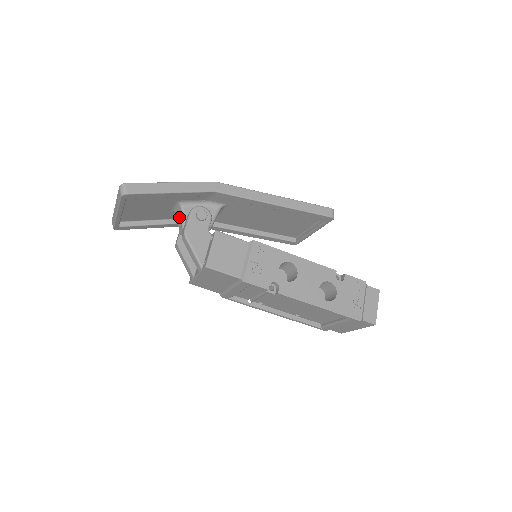
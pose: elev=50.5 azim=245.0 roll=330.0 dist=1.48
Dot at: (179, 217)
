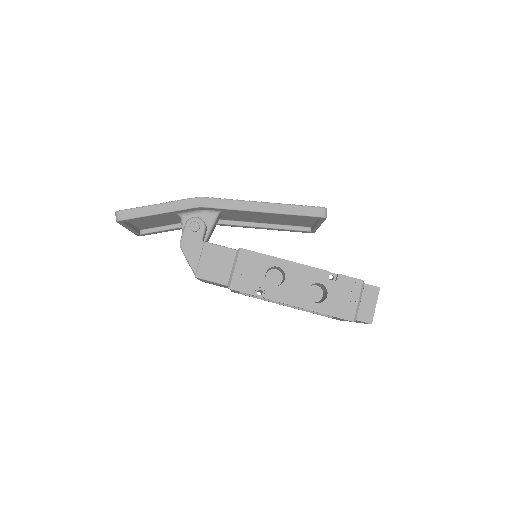
Dot at: occluded
